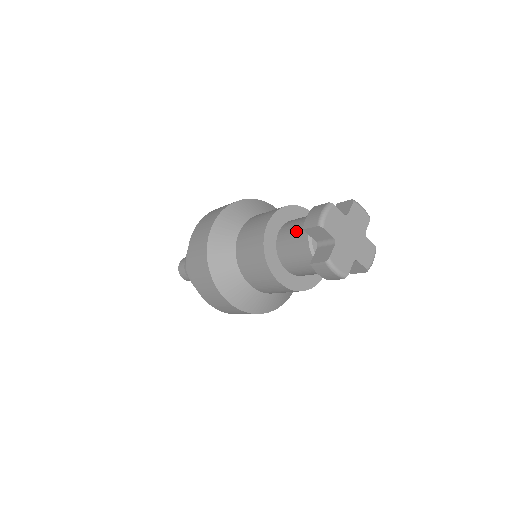
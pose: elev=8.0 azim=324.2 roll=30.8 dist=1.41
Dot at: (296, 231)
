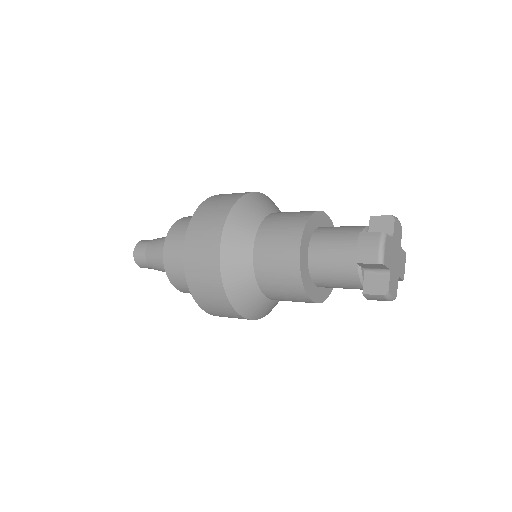
Dot at: (337, 256)
